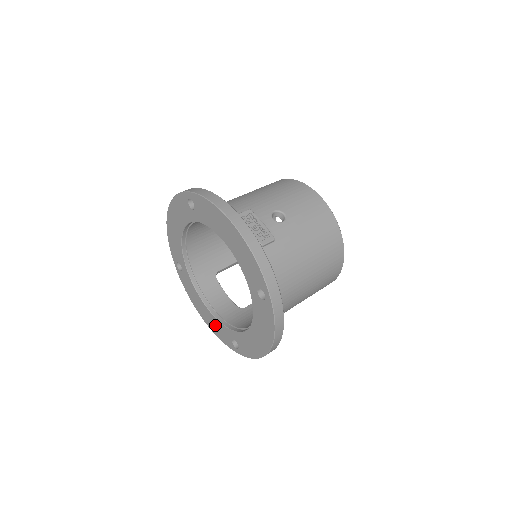
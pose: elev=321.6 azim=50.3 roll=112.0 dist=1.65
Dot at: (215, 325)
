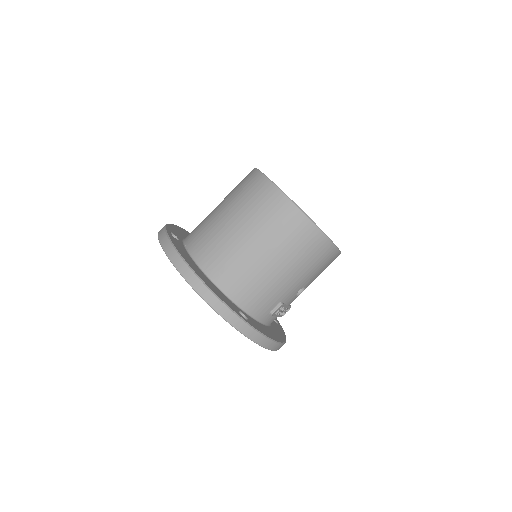
Dot at: occluded
